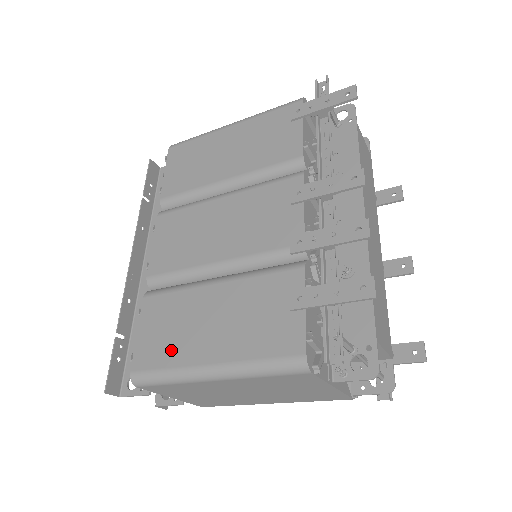
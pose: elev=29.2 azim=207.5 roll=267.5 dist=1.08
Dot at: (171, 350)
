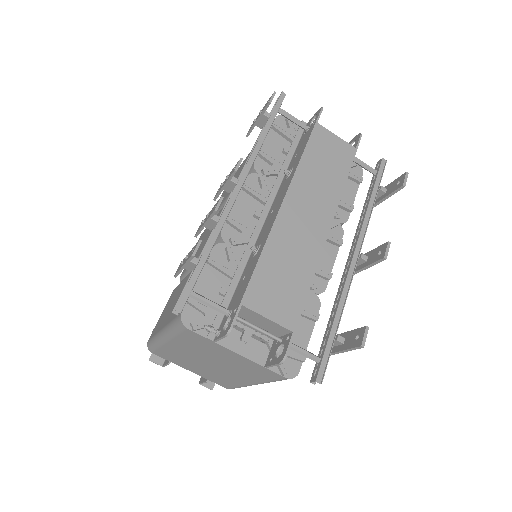
Dot at: (160, 323)
